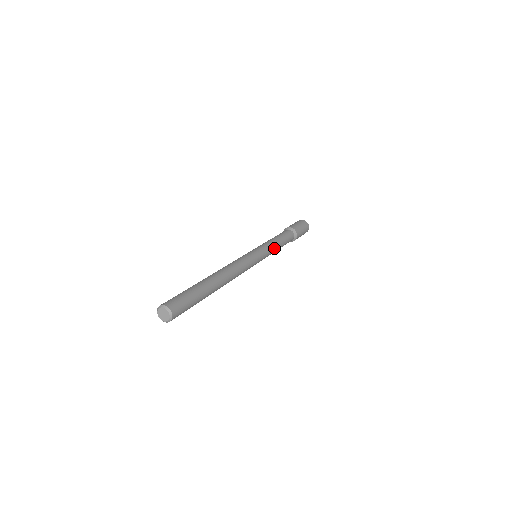
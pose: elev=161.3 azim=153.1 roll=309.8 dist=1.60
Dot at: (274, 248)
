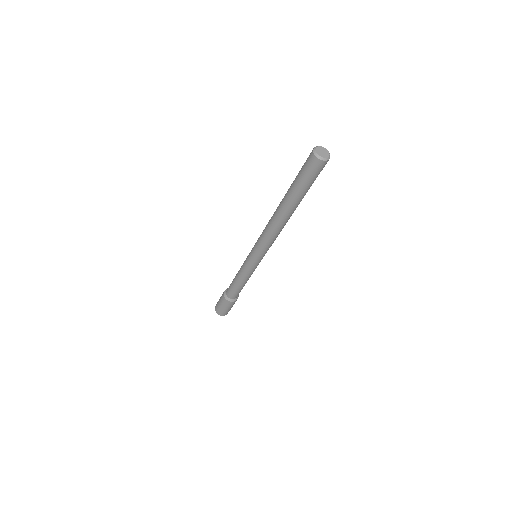
Dot at: occluded
